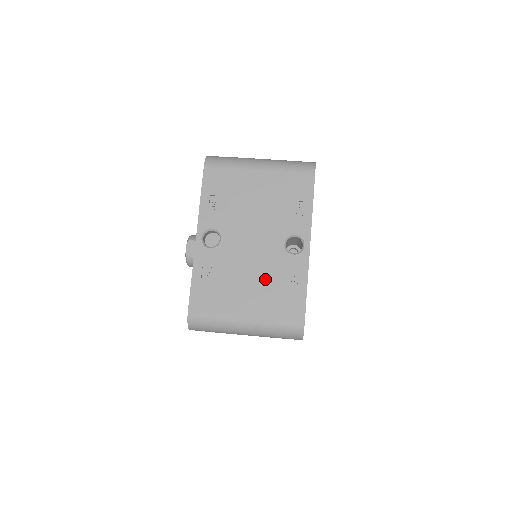
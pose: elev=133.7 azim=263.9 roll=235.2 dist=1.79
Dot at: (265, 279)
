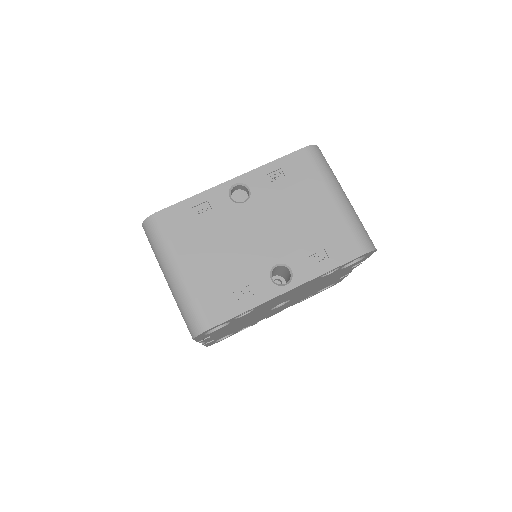
Dot at: (230, 266)
